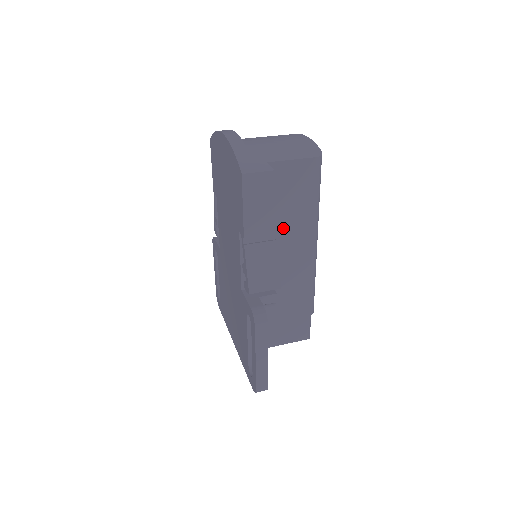
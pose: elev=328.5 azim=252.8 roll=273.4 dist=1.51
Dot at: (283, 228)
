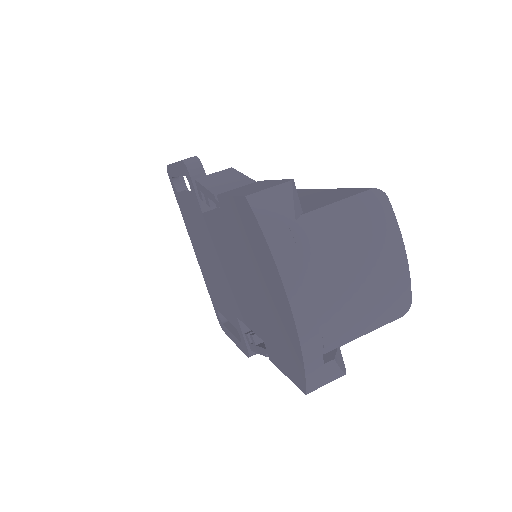
Dot at: occluded
